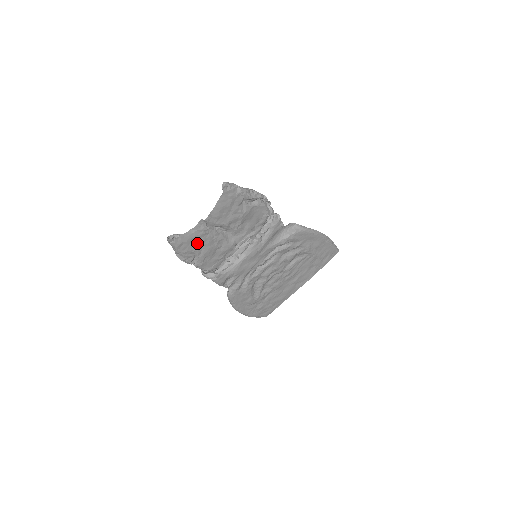
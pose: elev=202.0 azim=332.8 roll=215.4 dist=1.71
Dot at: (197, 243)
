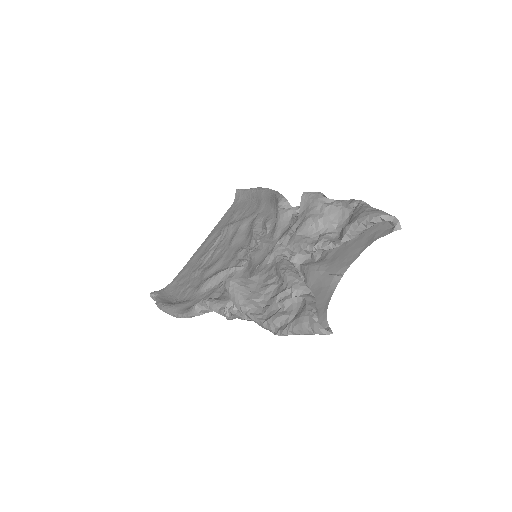
Dot at: occluded
